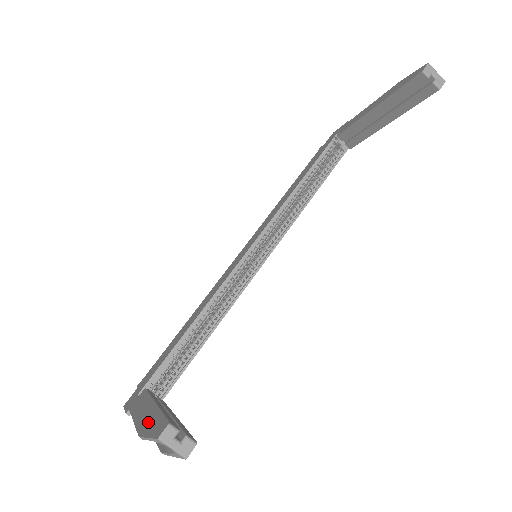
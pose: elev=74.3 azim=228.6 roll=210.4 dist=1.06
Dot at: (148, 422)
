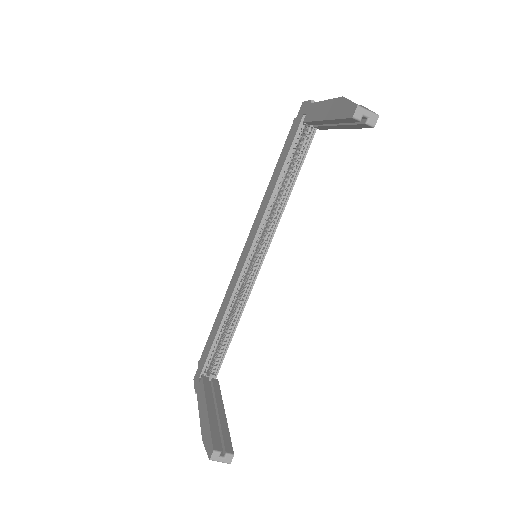
Dot at: (205, 430)
